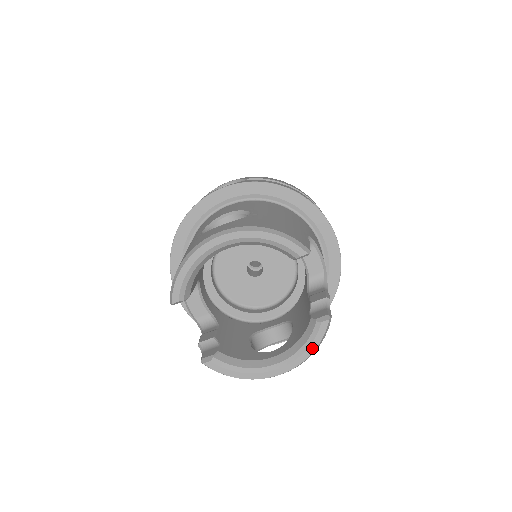
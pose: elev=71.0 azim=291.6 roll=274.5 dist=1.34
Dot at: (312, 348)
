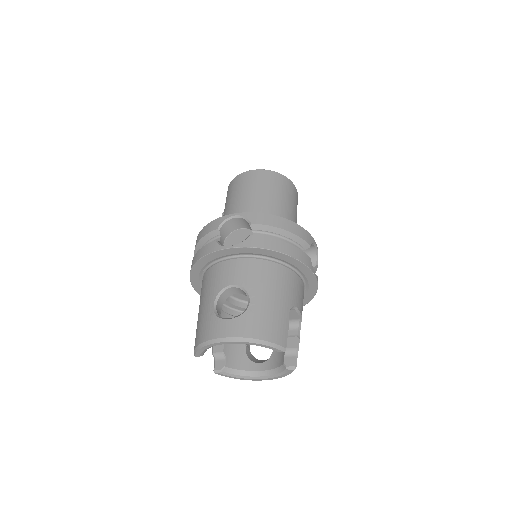
Dot at: (282, 376)
